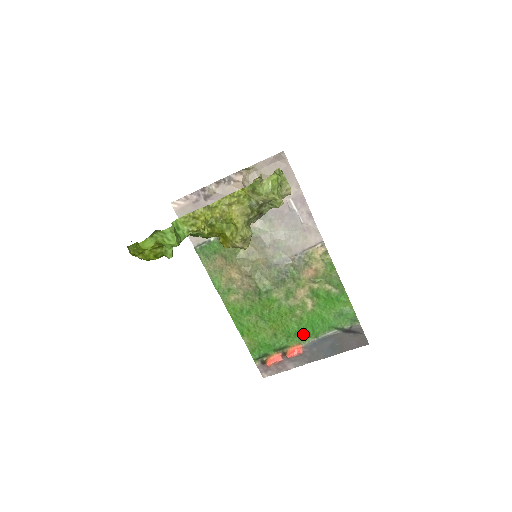
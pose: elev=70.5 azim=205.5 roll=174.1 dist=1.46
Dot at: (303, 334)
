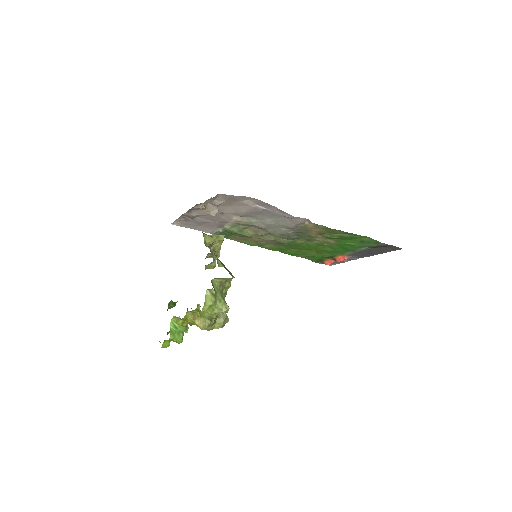
Dot at: (341, 251)
